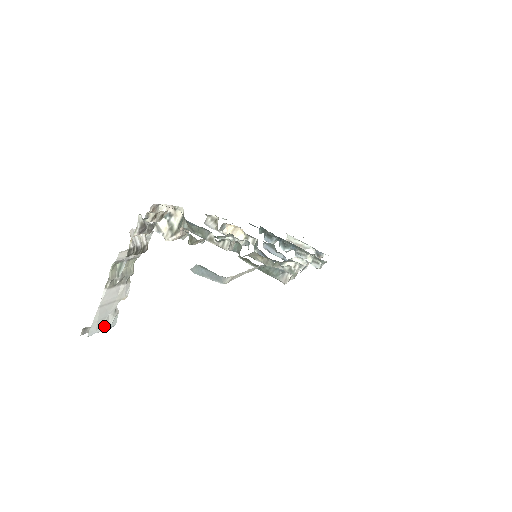
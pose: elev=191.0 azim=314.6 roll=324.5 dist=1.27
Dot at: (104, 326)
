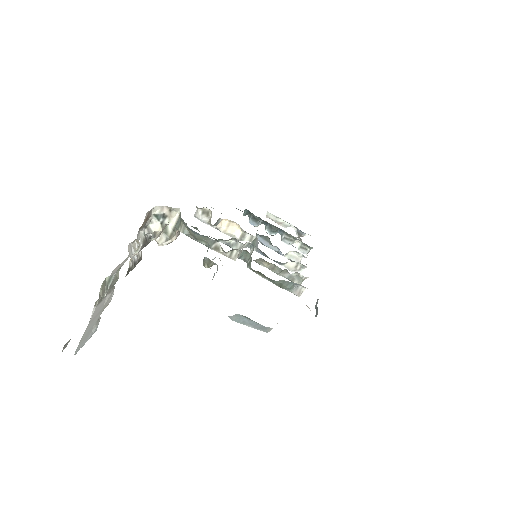
Dot at: (87, 338)
